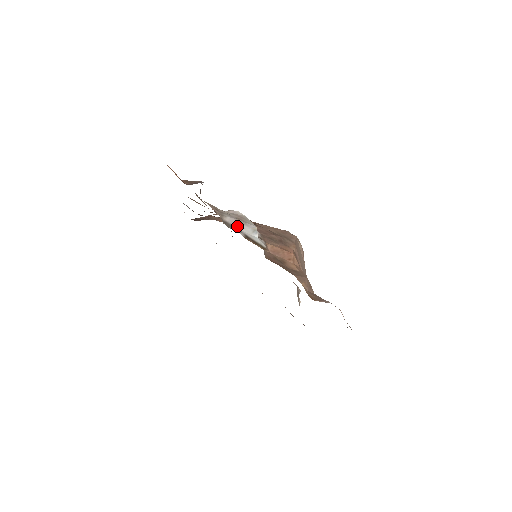
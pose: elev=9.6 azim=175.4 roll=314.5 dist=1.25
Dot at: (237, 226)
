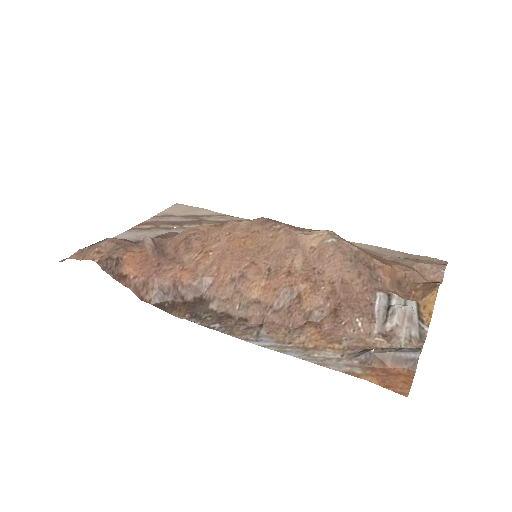
Dot at: (416, 326)
